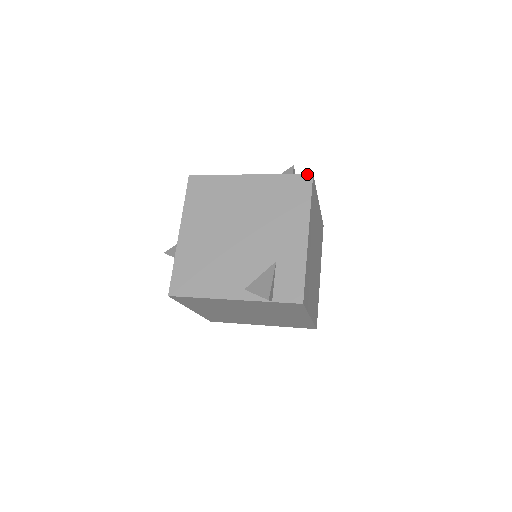
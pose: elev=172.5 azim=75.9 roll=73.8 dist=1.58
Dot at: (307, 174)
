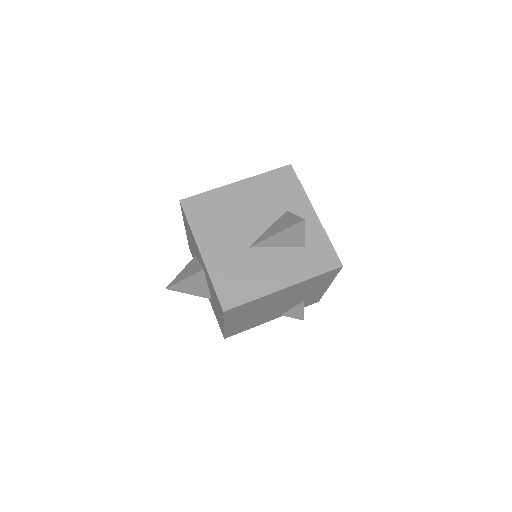
Dot at: (338, 269)
